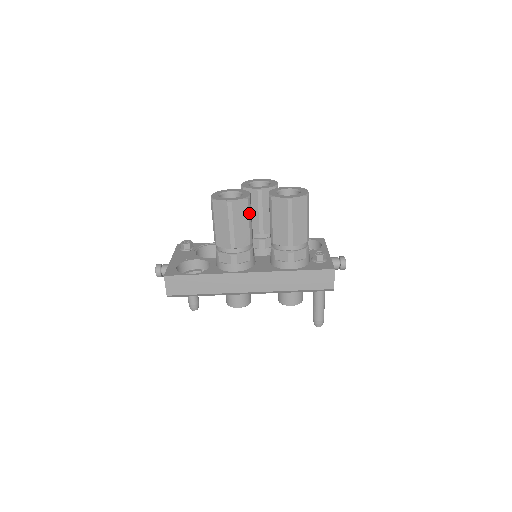
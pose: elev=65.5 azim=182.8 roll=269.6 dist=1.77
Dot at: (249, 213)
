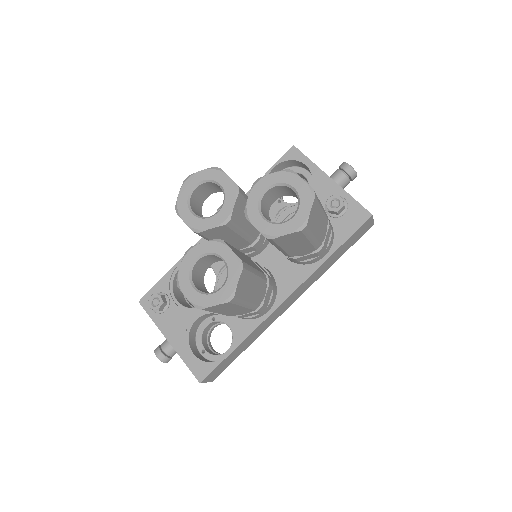
Dot at: (251, 271)
